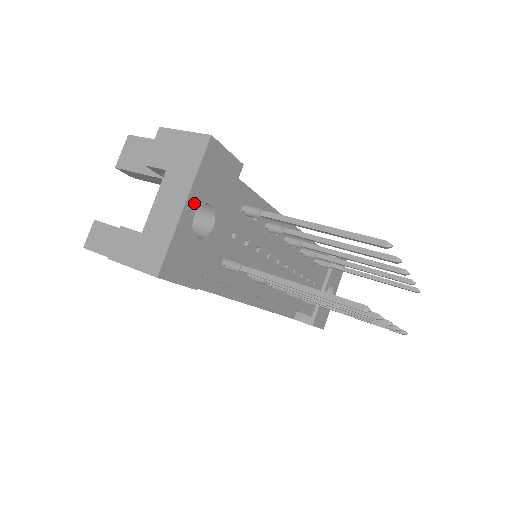
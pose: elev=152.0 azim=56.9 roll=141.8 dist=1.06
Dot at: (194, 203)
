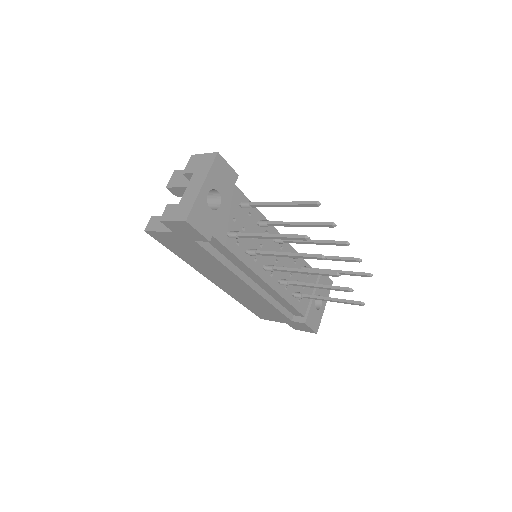
Dot at: (208, 186)
